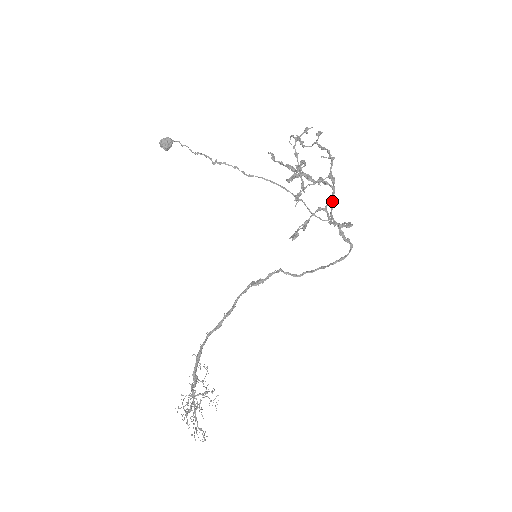
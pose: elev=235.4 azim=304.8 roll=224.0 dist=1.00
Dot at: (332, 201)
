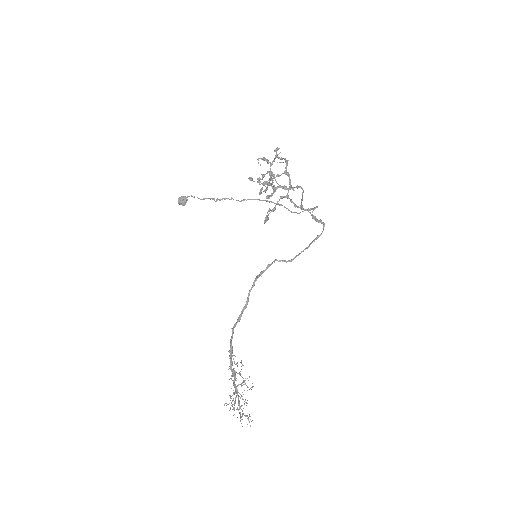
Dot at: (302, 196)
